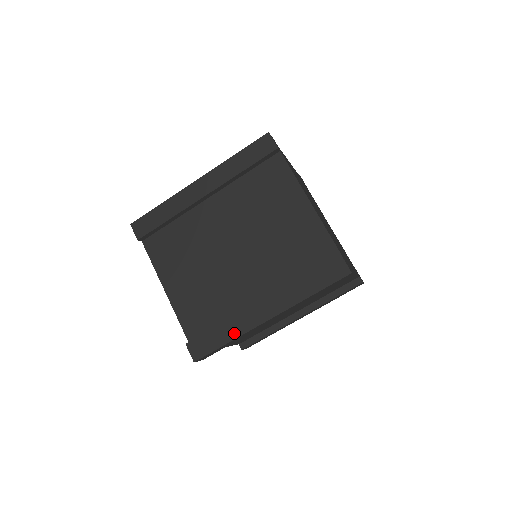
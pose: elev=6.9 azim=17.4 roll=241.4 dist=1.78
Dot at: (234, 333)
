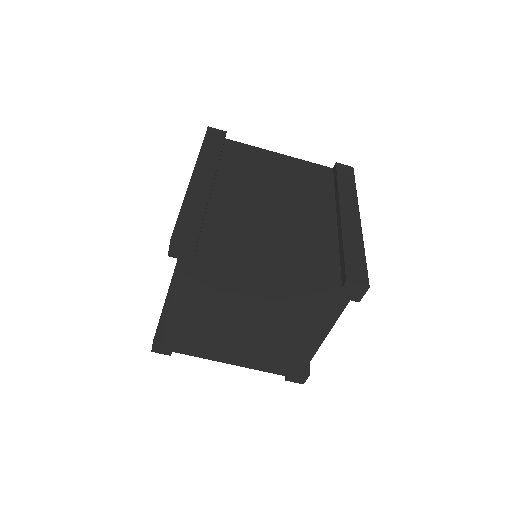
Dot at: occluded
